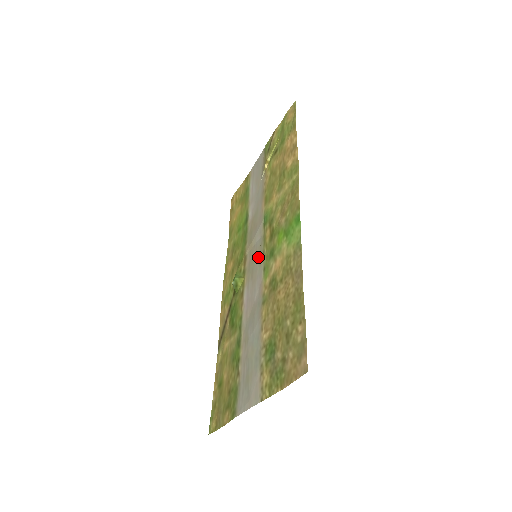
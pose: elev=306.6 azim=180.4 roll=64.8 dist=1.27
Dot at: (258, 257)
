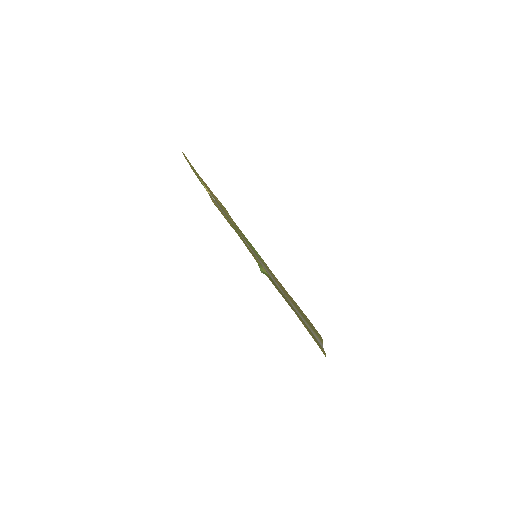
Dot at: (257, 257)
